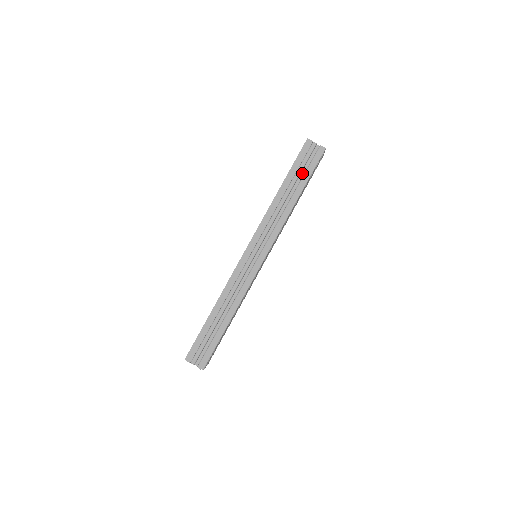
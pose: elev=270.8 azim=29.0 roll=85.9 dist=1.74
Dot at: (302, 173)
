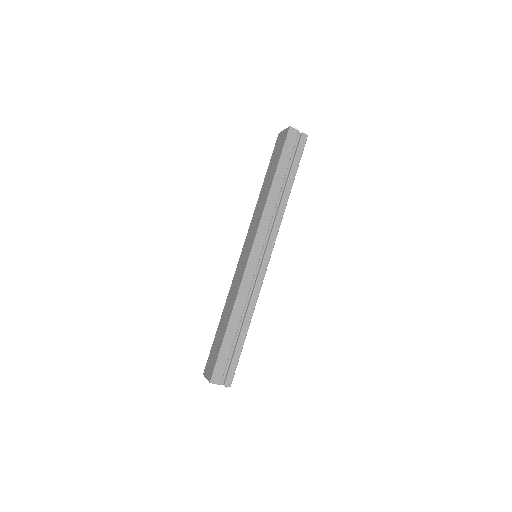
Dot at: (289, 163)
